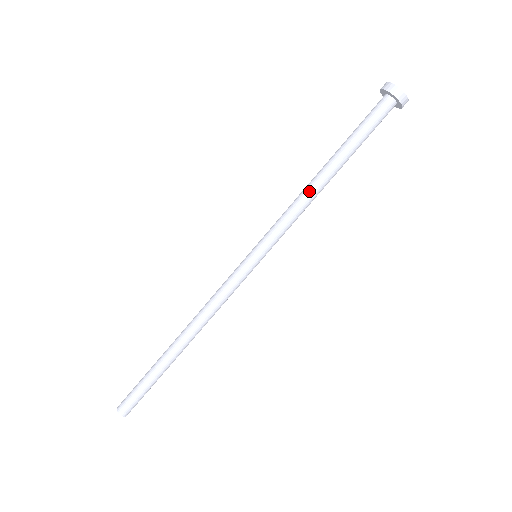
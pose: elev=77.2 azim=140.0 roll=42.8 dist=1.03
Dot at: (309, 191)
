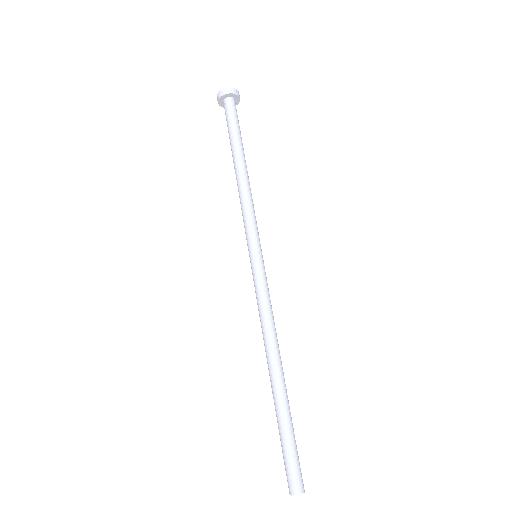
Dot at: (238, 186)
